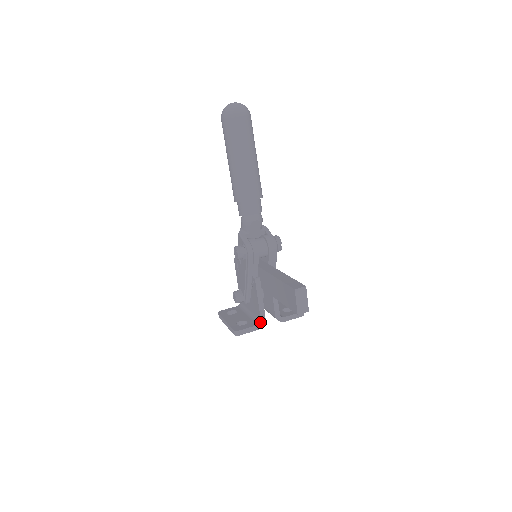
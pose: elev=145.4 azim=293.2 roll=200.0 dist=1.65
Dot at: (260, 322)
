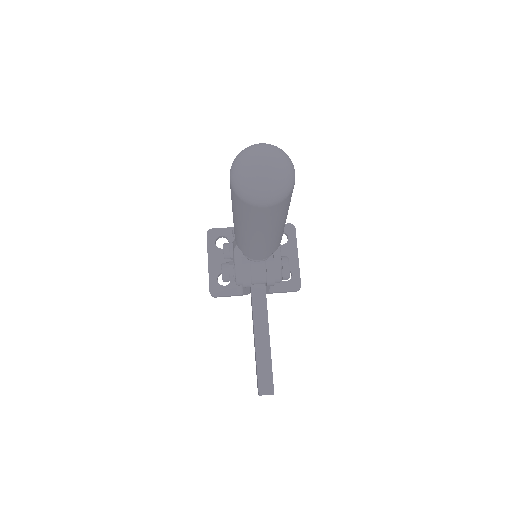
Dot at: (242, 294)
